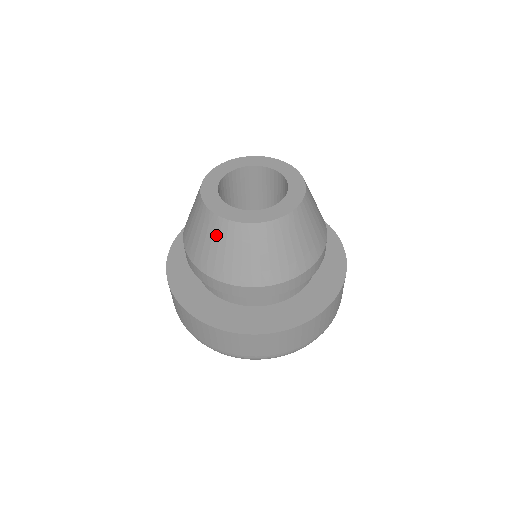
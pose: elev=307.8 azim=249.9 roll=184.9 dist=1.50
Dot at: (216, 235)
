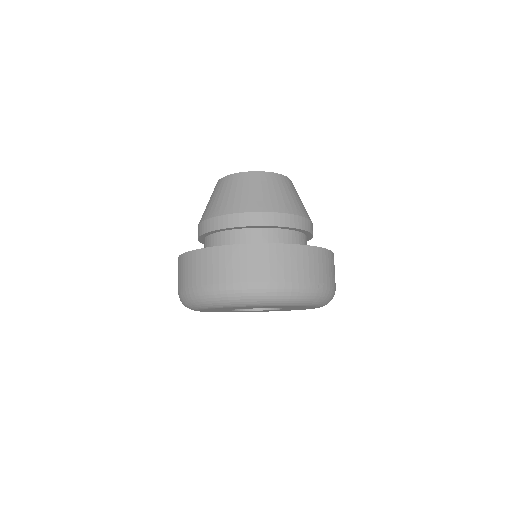
Dot at: (217, 190)
